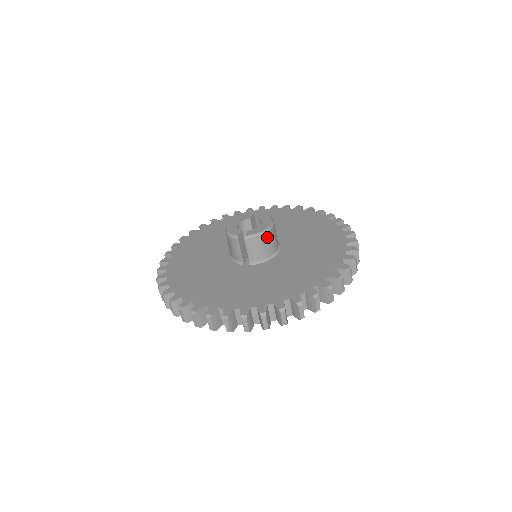
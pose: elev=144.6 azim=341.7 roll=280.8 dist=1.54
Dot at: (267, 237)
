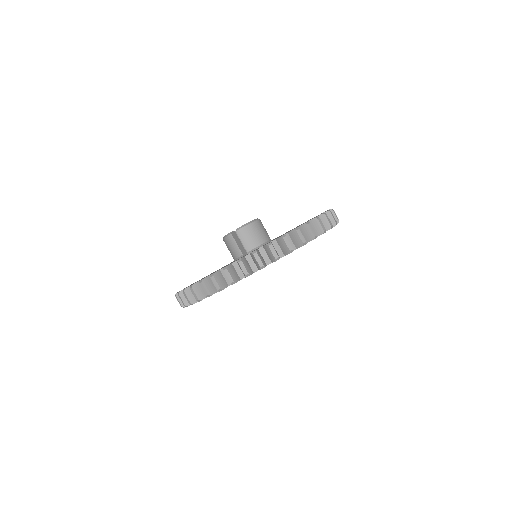
Dot at: (255, 226)
